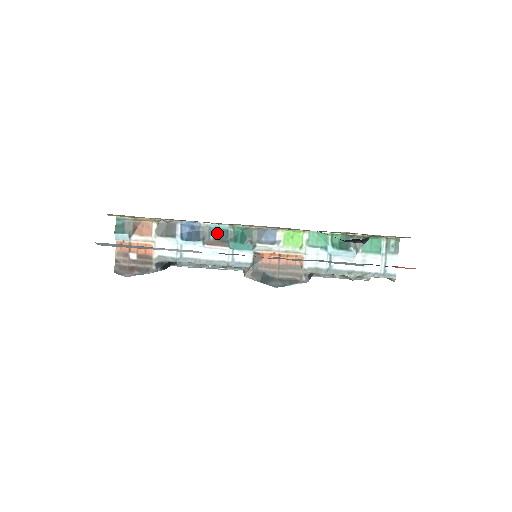
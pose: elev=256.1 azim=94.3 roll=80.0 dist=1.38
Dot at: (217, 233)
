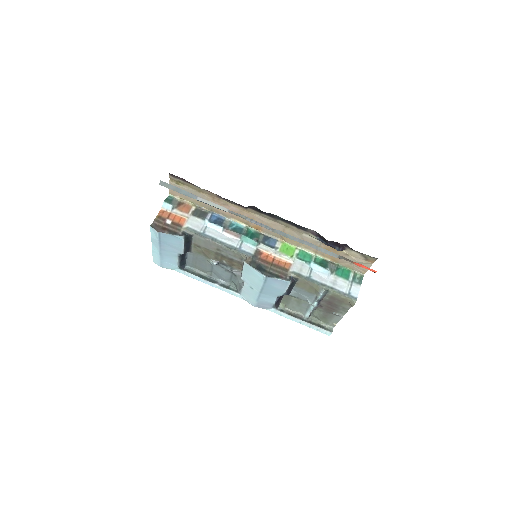
Dot at: (235, 228)
